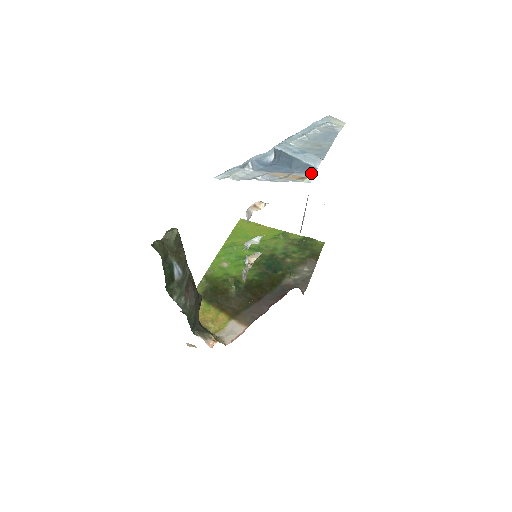
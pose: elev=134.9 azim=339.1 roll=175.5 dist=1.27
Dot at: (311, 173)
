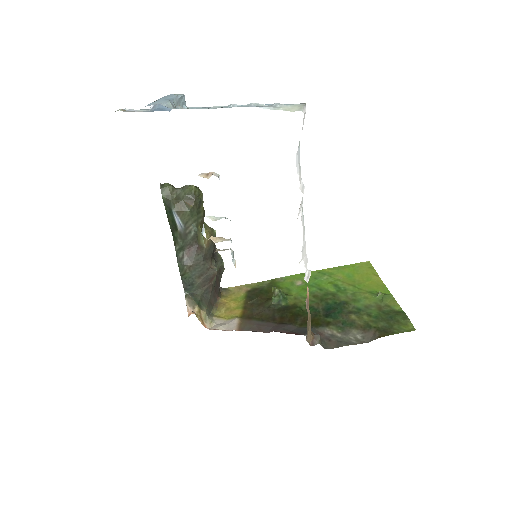
Dot at: occluded
